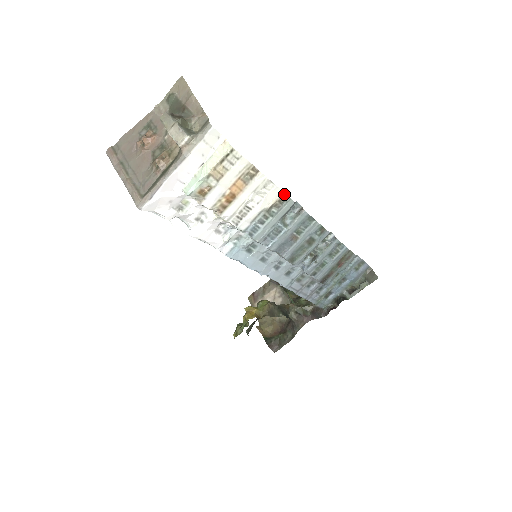
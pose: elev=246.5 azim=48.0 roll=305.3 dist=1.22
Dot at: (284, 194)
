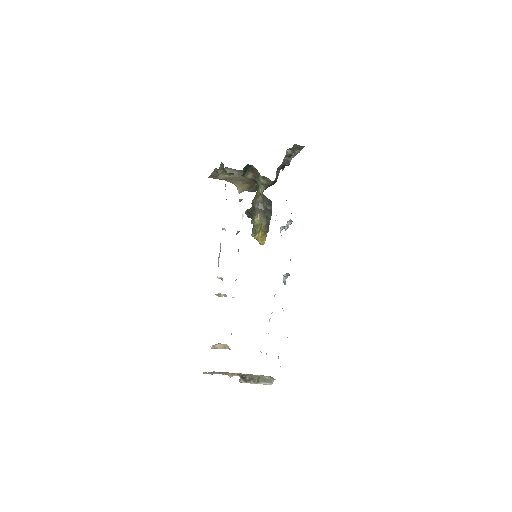
Dot at: occluded
